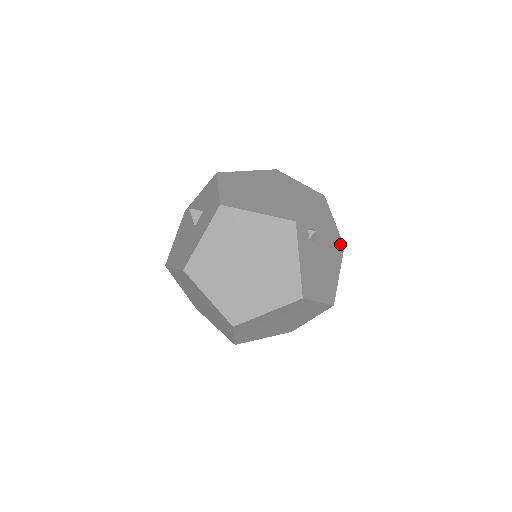
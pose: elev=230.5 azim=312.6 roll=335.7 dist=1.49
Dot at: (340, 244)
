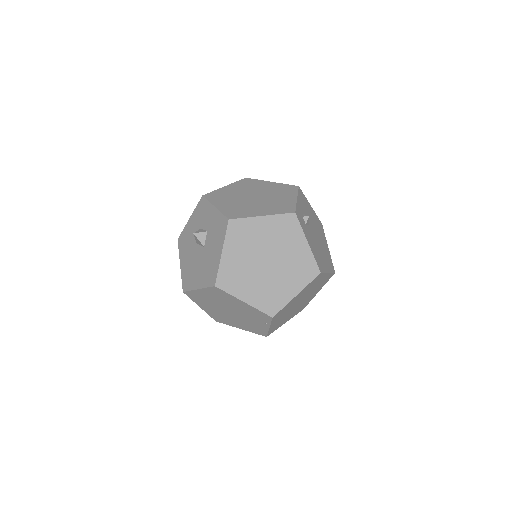
Dot at: (319, 222)
